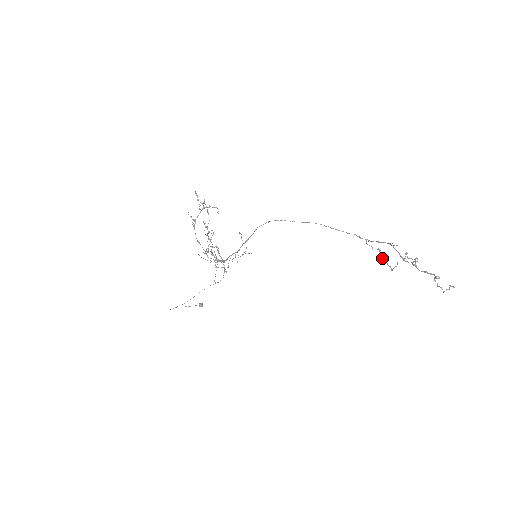
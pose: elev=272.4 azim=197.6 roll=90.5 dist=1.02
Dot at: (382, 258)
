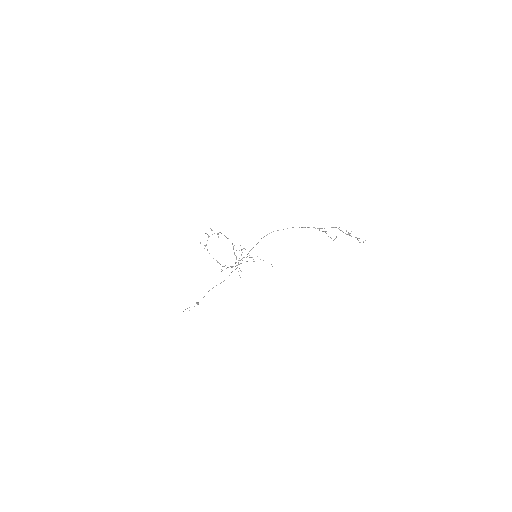
Dot at: (328, 236)
